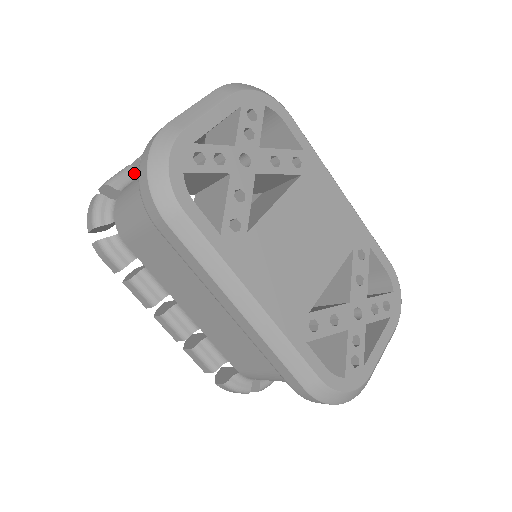
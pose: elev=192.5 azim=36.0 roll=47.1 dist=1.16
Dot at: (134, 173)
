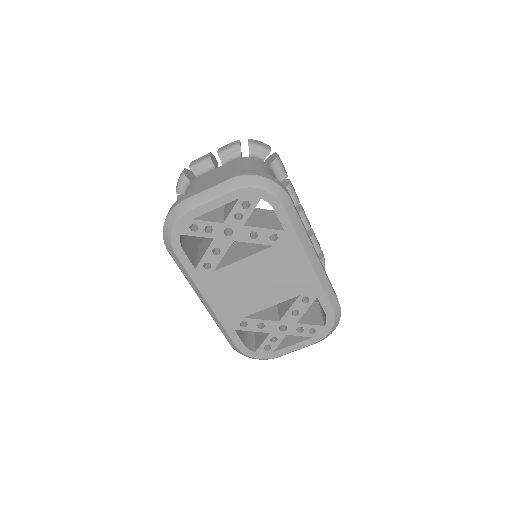
Dot at: (210, 165)
